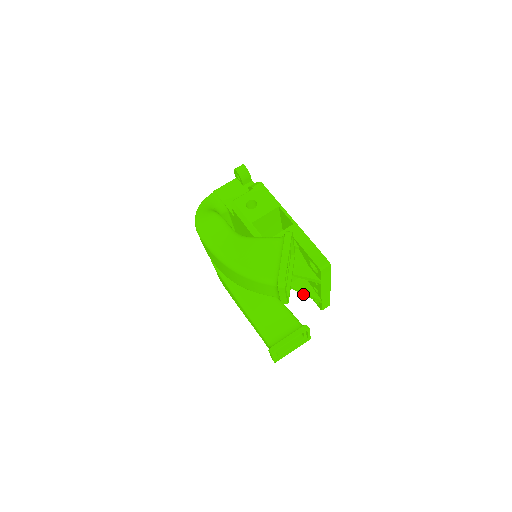
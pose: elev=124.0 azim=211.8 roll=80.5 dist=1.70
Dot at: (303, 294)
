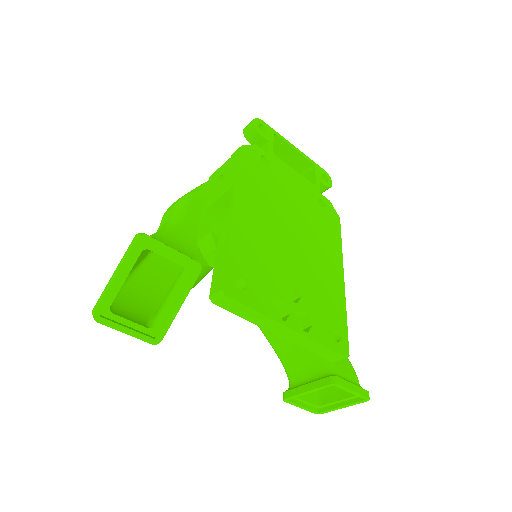
Dot at: occluded
